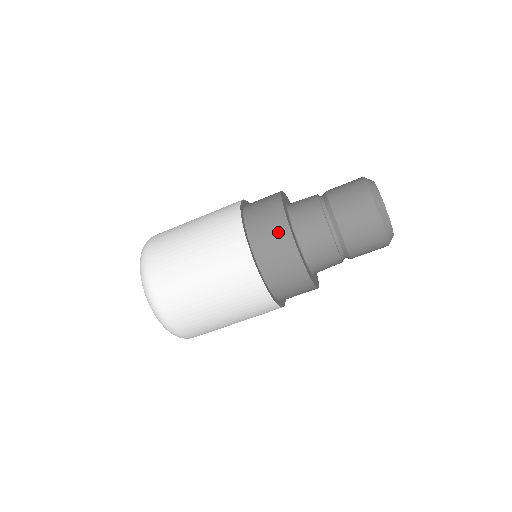
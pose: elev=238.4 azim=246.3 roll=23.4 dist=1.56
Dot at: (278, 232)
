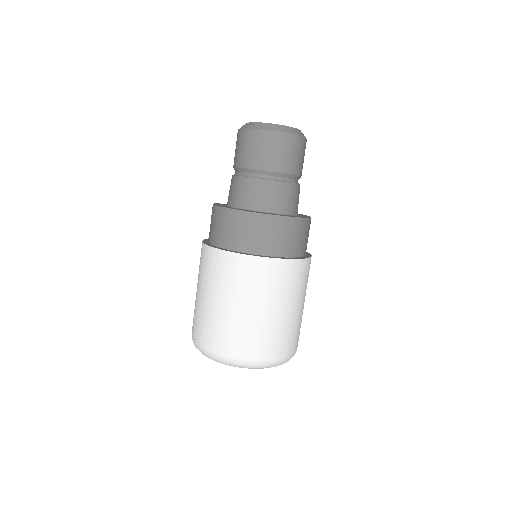
Dot at: (222, 219)
